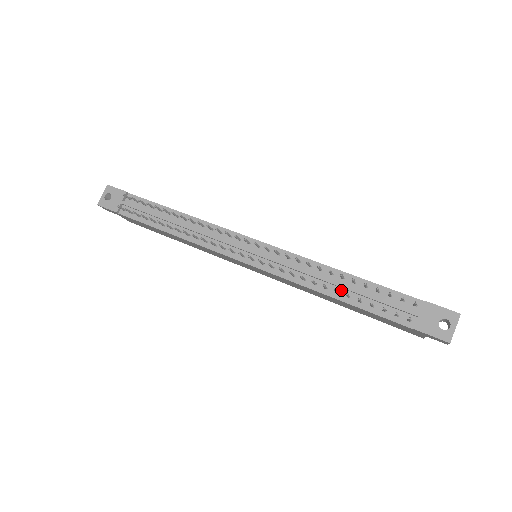
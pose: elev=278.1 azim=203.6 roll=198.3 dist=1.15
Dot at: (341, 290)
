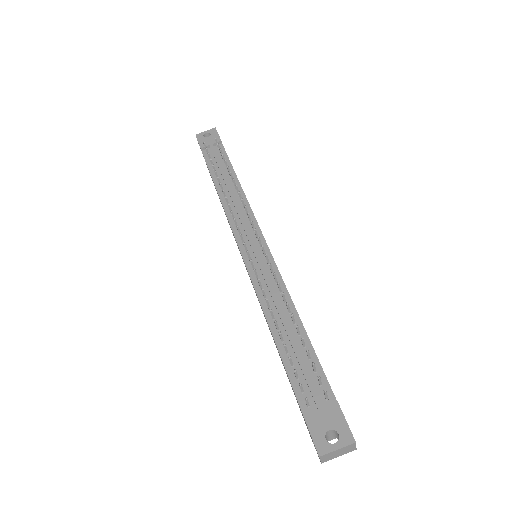
Dot at: (283, 330)
